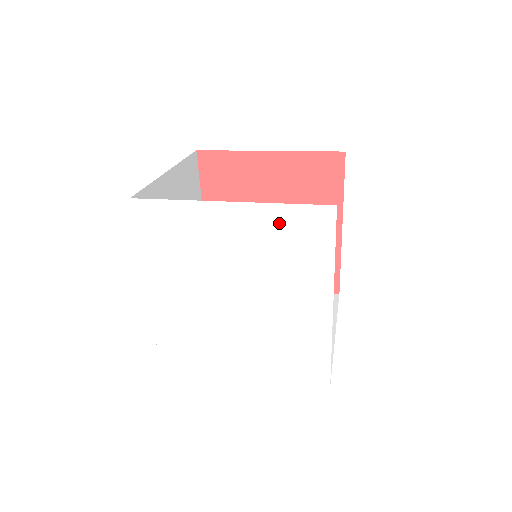
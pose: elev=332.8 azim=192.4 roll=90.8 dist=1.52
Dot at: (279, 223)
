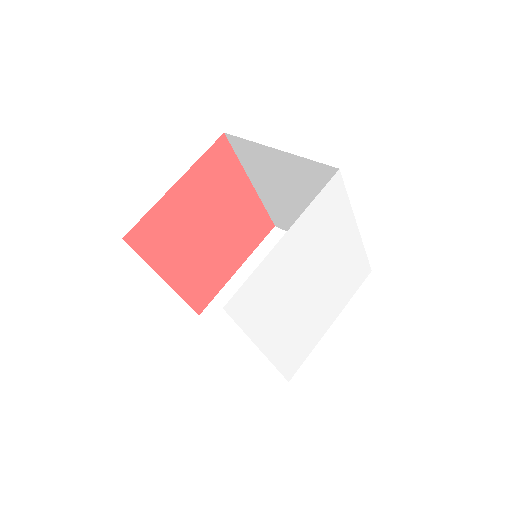
Dot at: (316, 214)
